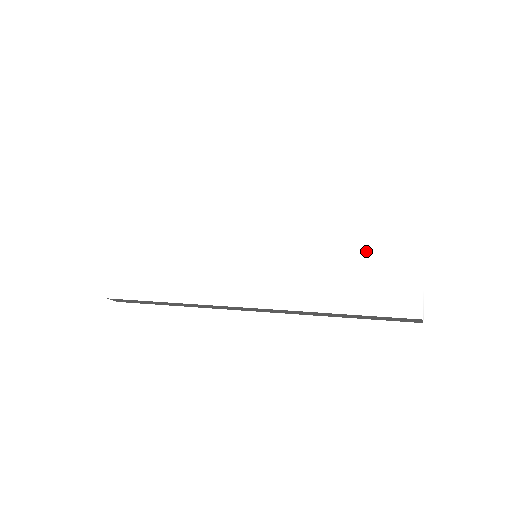
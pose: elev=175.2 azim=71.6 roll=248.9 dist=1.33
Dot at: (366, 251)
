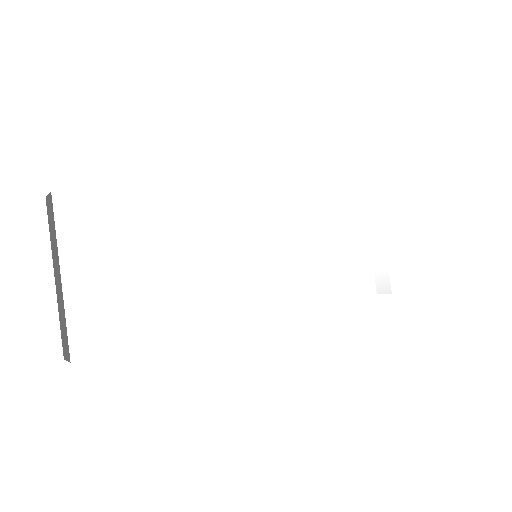
Dot at: (352, 241)
